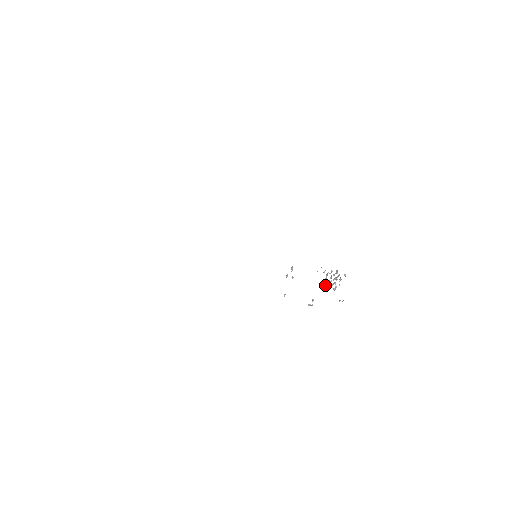
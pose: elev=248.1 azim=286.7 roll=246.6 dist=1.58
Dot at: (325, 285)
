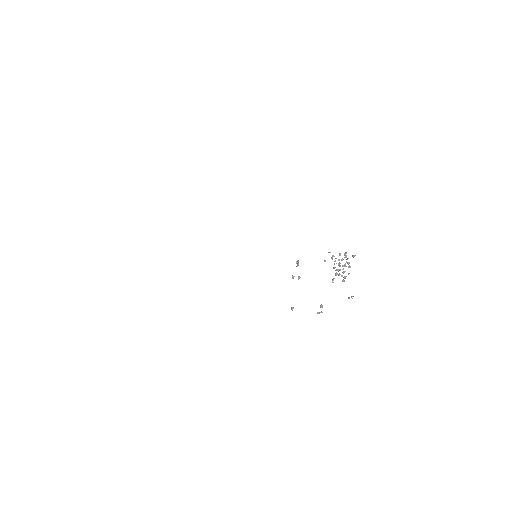
Dot at: (334, 278)
